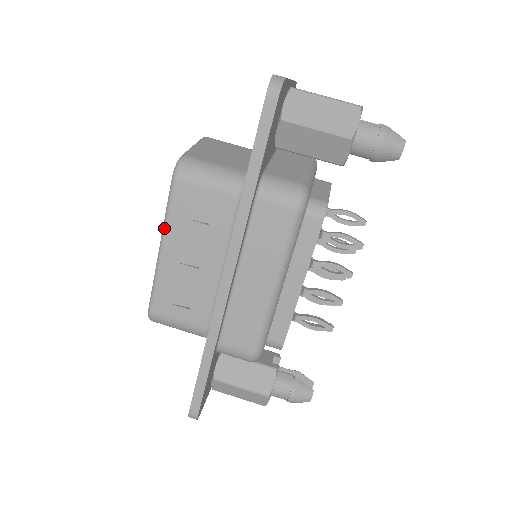
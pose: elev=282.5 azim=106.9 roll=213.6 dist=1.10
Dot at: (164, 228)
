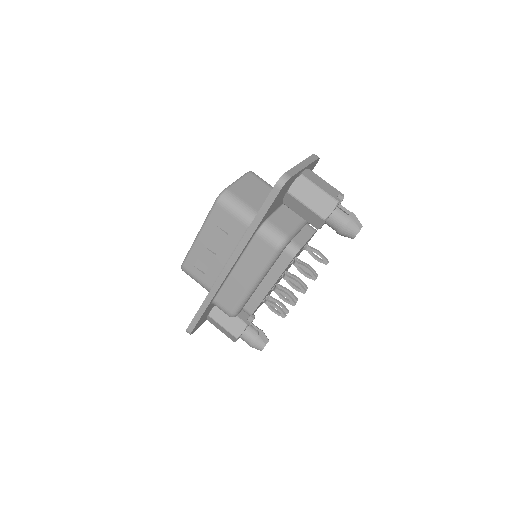
Dot at: (203, 225)
